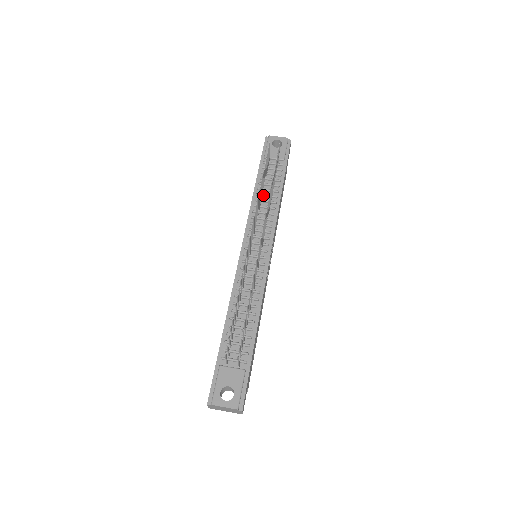
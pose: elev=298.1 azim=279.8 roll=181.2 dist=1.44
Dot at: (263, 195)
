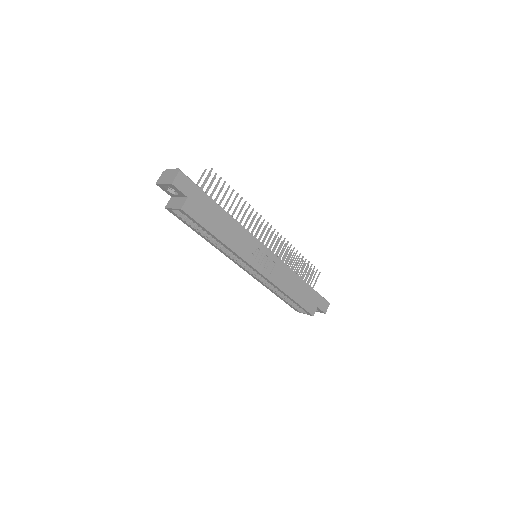
Dot at: occluded
